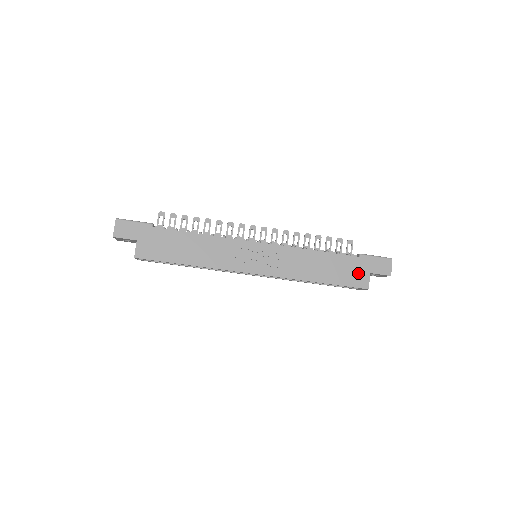
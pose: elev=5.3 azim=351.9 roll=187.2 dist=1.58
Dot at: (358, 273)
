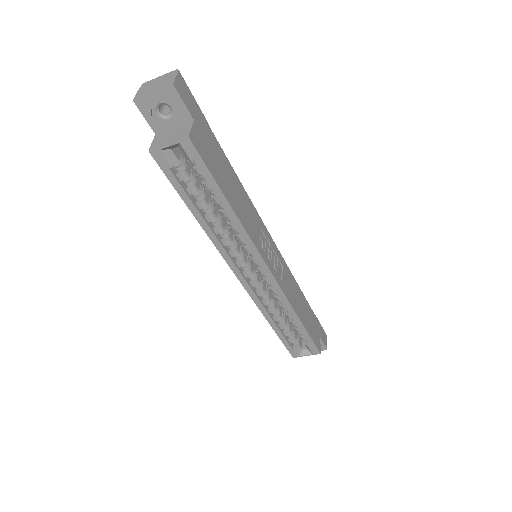
Dot at: (316, 332)
